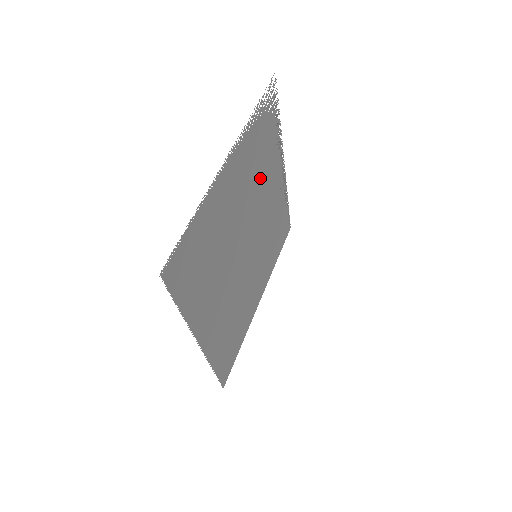
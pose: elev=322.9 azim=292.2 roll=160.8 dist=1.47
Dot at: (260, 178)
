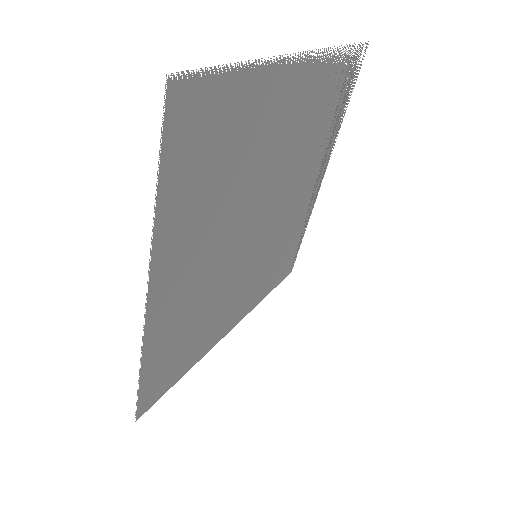
Dot at: (305, 151)
